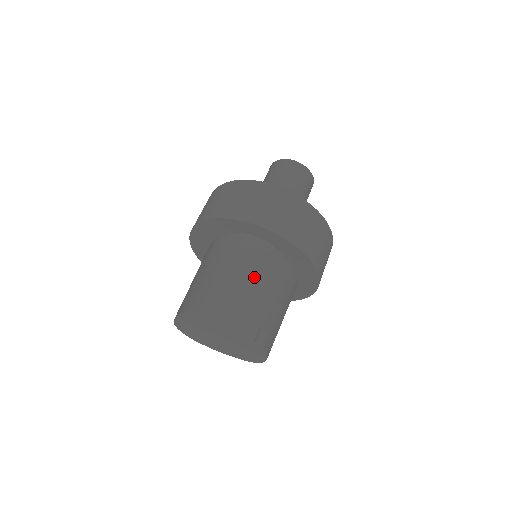
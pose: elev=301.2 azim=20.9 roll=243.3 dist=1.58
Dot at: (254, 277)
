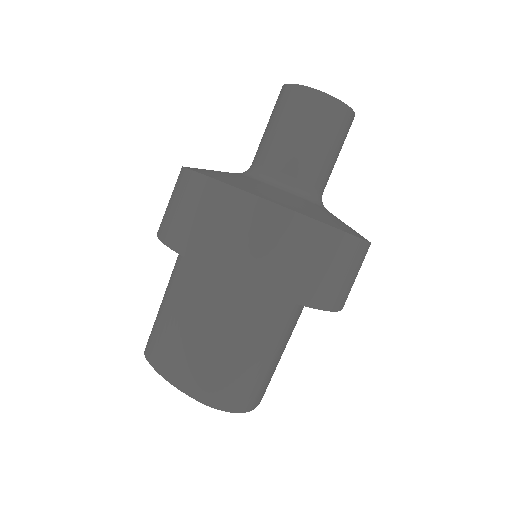
Dot at: (275, 349)
